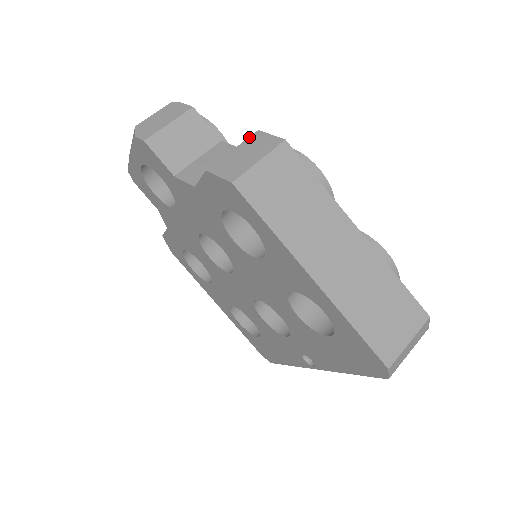
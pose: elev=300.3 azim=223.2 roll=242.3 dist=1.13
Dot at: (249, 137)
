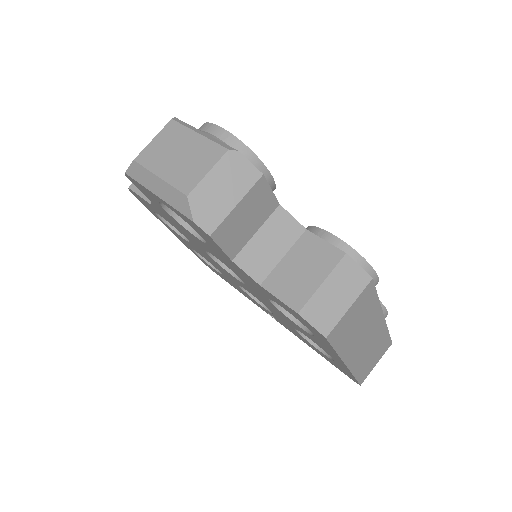
Dot at: (338, 265)
